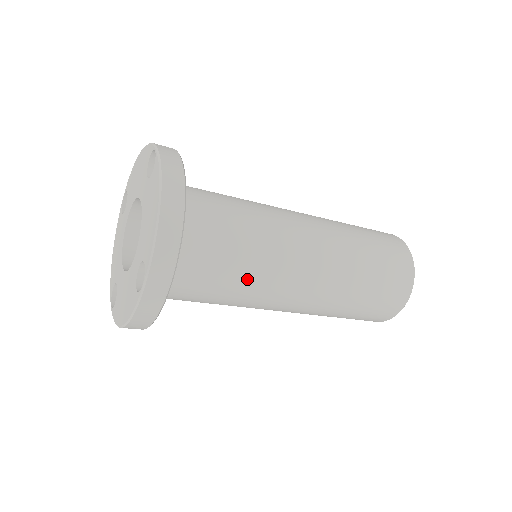
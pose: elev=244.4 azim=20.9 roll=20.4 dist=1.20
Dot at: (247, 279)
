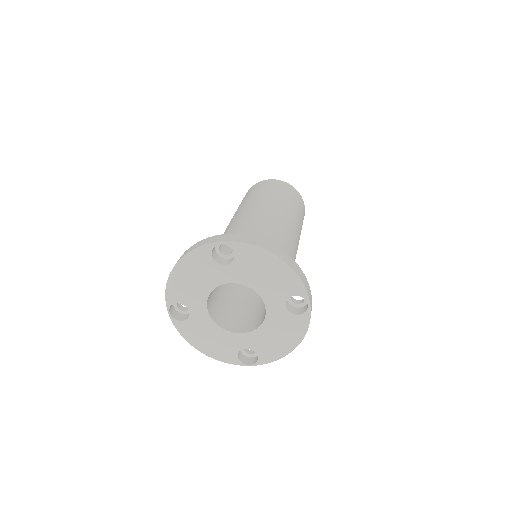
Dot at: occluded
